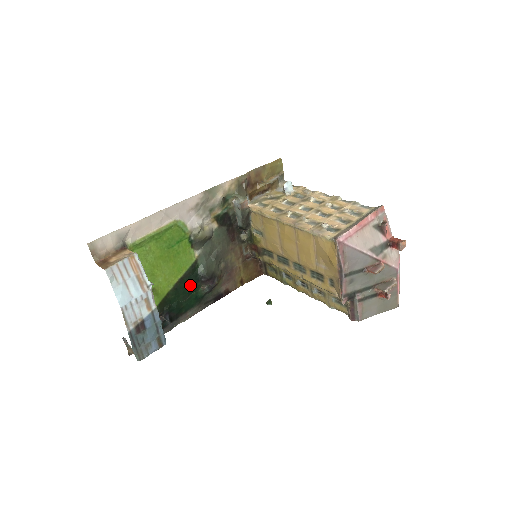
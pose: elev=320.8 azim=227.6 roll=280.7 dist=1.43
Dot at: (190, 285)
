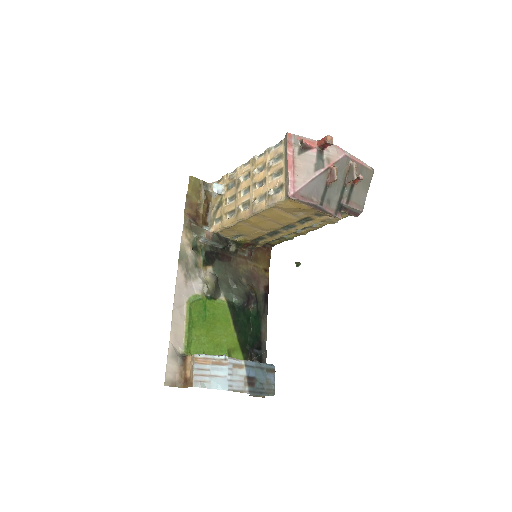
Dot at: (243, 318)
